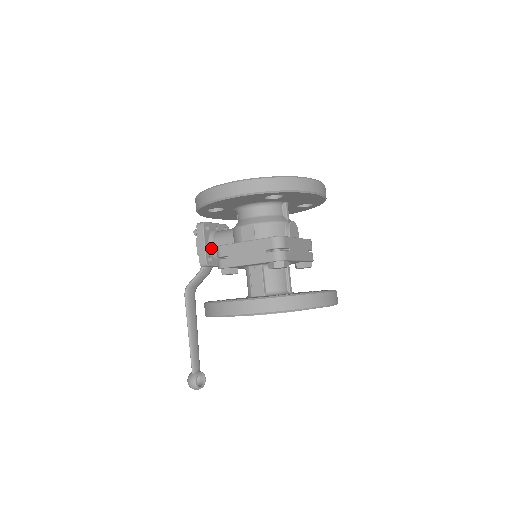
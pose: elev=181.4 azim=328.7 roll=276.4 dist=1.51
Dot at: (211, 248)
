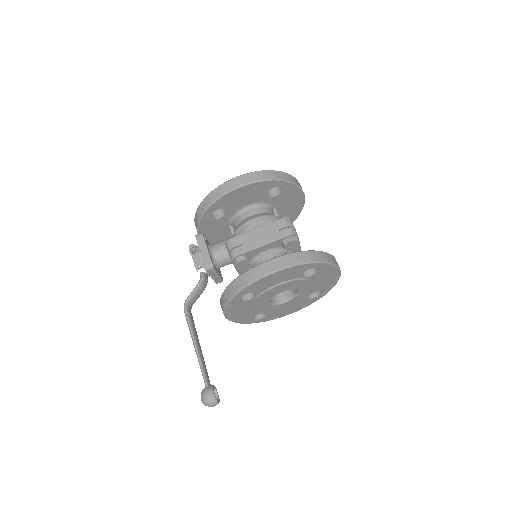
Dot at: (212, 255)
